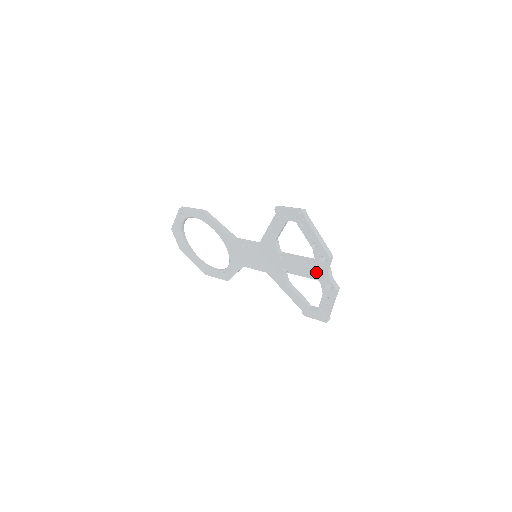
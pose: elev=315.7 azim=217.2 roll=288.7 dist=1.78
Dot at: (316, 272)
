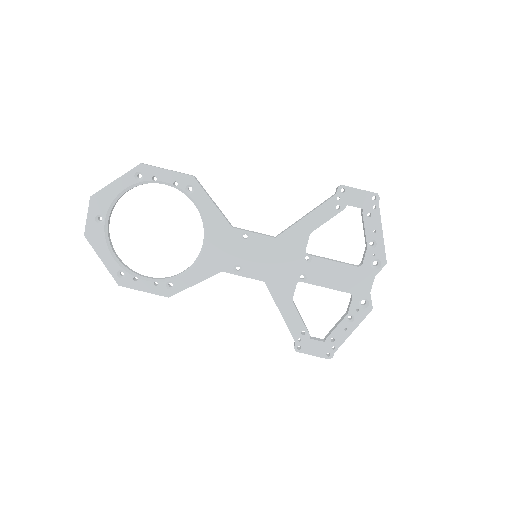
Dot at: (354, 281)
